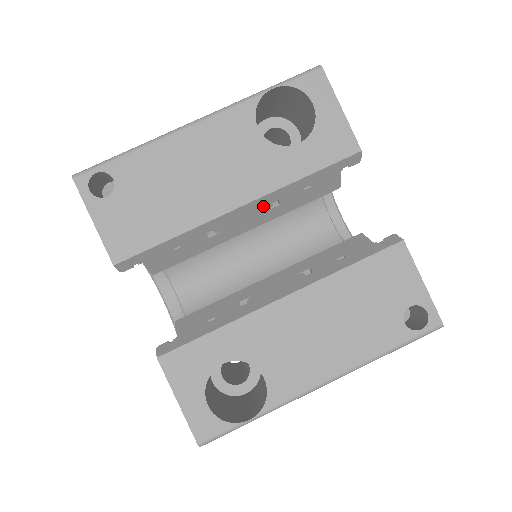
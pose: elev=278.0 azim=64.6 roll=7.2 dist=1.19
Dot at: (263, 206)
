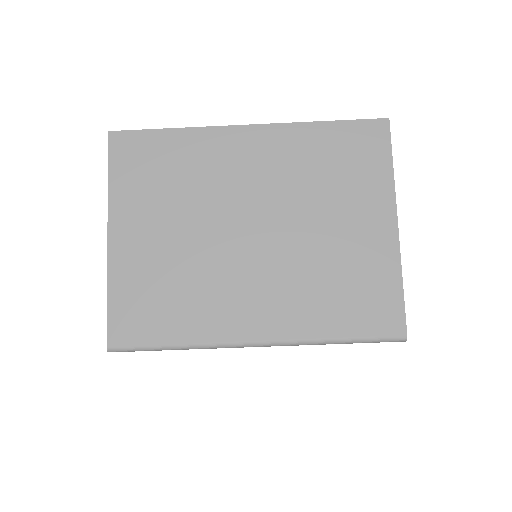
Dot at: occluded
